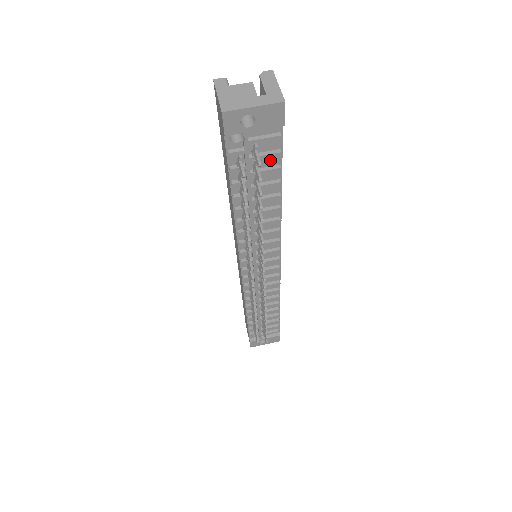
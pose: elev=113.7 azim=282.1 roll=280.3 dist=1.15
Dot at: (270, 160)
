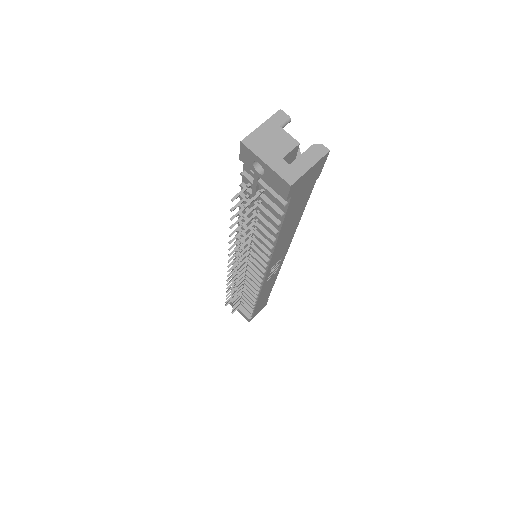
Dot at: occluded
